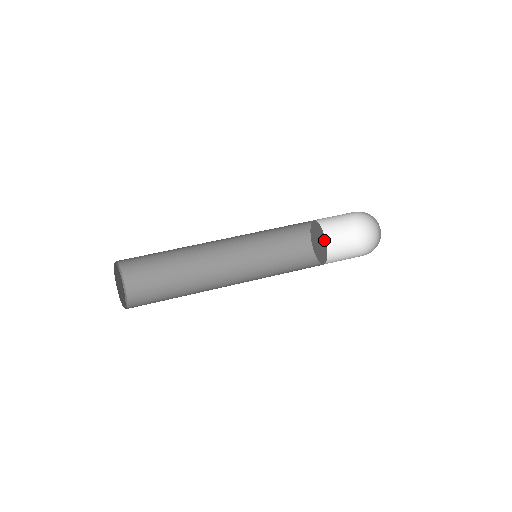
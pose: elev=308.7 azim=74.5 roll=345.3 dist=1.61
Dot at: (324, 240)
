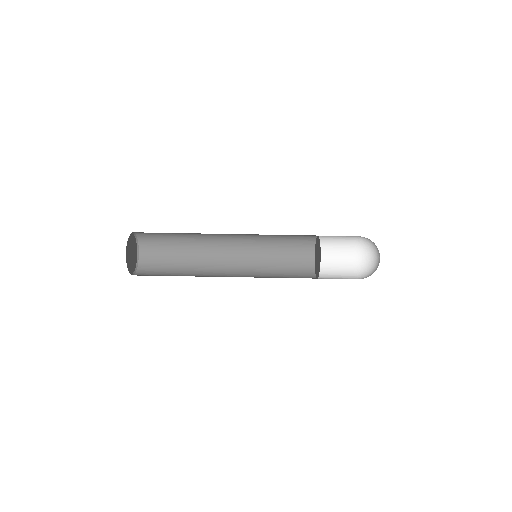
Dot at: (317, 275)
